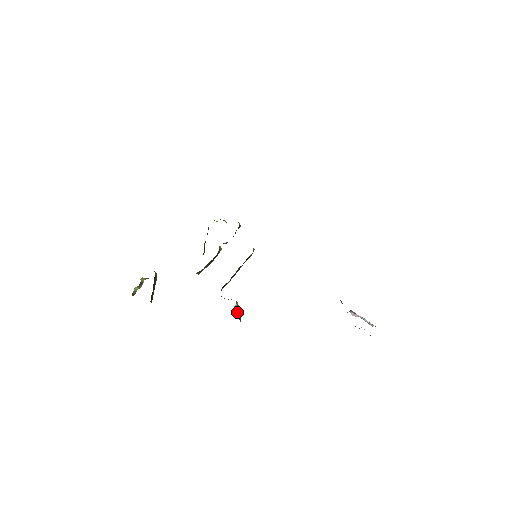
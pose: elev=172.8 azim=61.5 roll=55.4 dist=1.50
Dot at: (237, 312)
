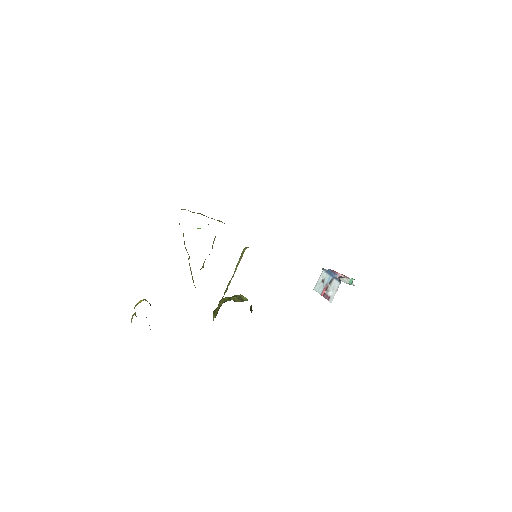
Dot at: (251, 307)
